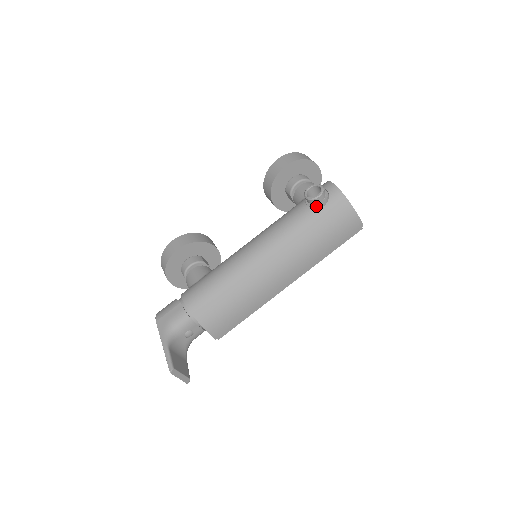
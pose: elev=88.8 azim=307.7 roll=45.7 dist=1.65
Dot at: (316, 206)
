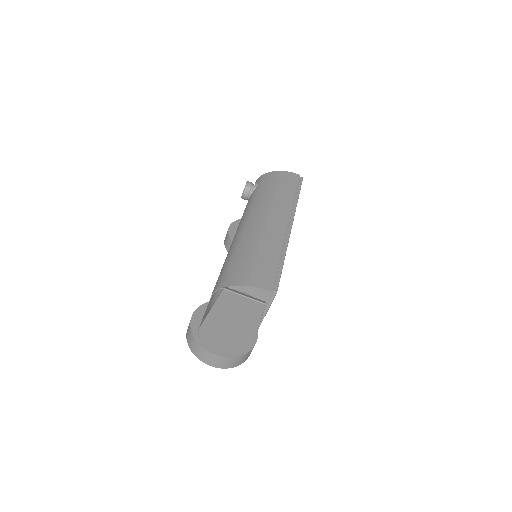
Dot at: (253, 189)
